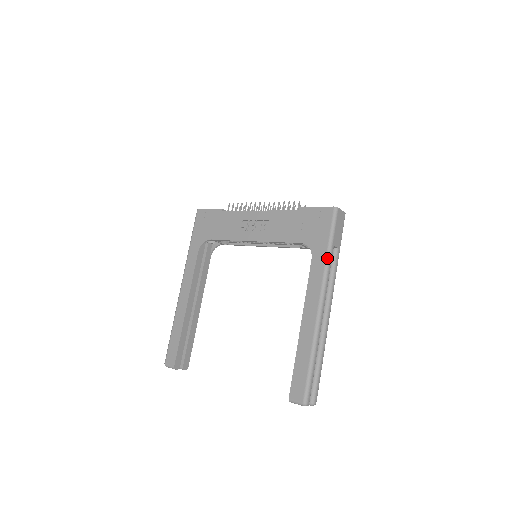
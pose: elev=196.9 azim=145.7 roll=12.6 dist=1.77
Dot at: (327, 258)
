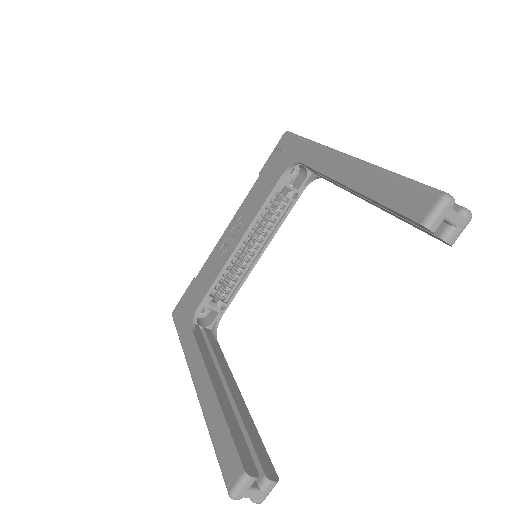
Dot at: (313, 143)
